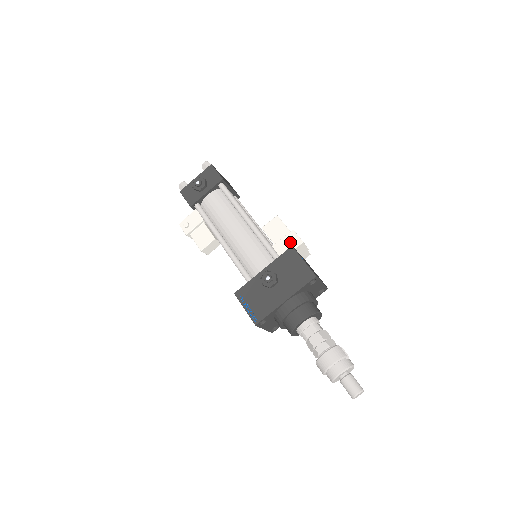
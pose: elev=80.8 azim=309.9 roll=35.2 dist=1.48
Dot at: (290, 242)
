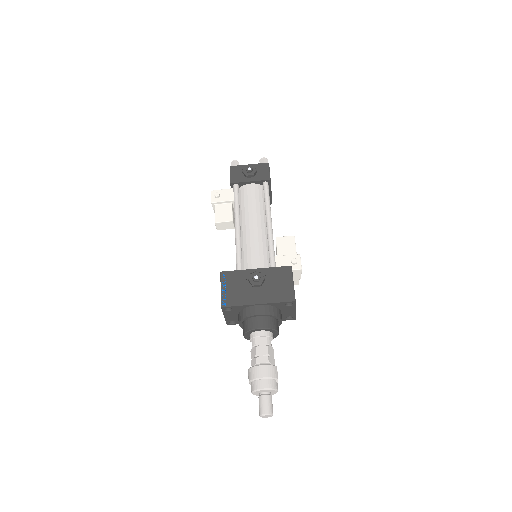
Dot at: (291, 262)
